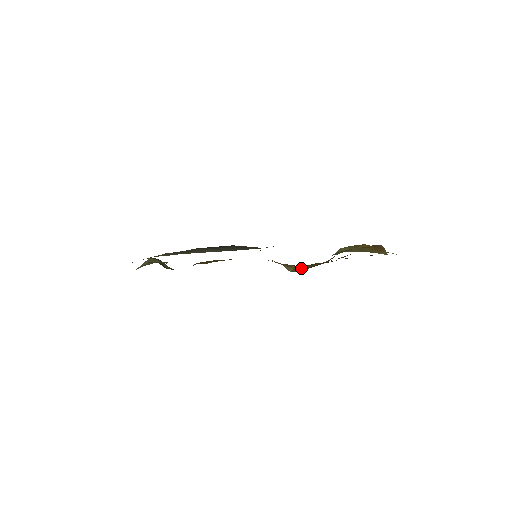
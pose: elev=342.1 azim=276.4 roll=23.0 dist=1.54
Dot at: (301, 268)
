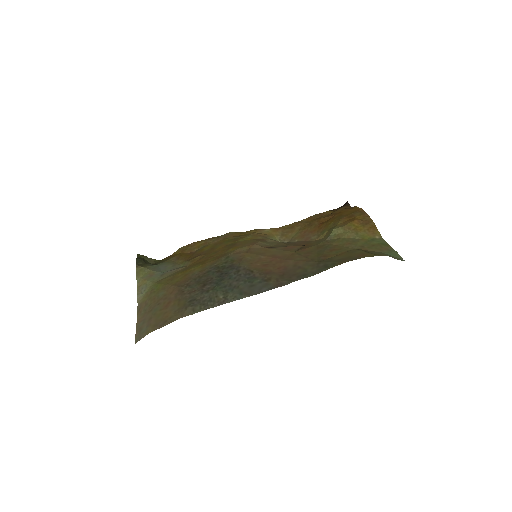
Dot at: (287, 235)
